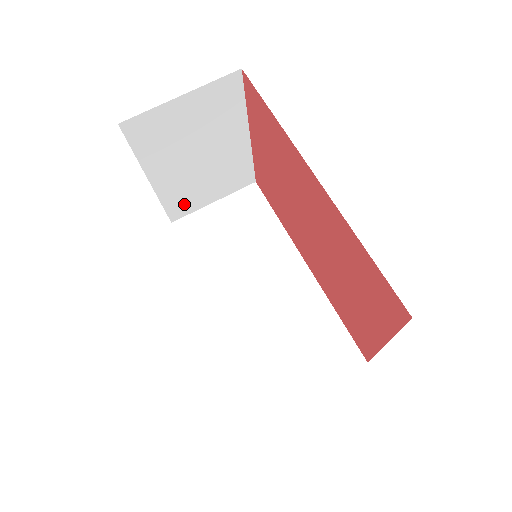
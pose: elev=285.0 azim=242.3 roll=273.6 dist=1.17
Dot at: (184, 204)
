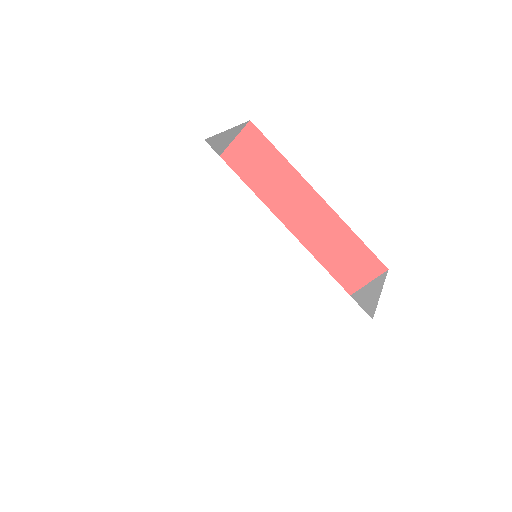
Dot at: occluded
